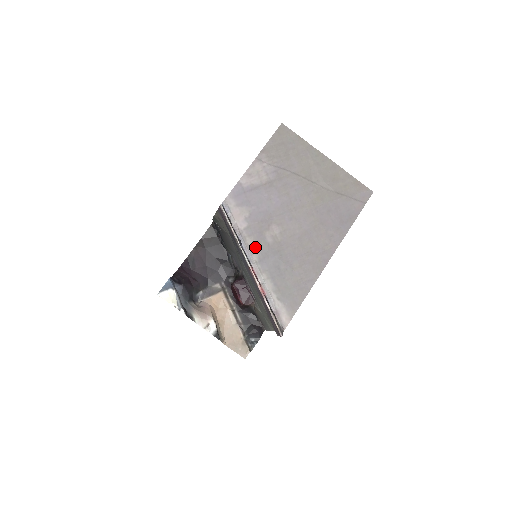
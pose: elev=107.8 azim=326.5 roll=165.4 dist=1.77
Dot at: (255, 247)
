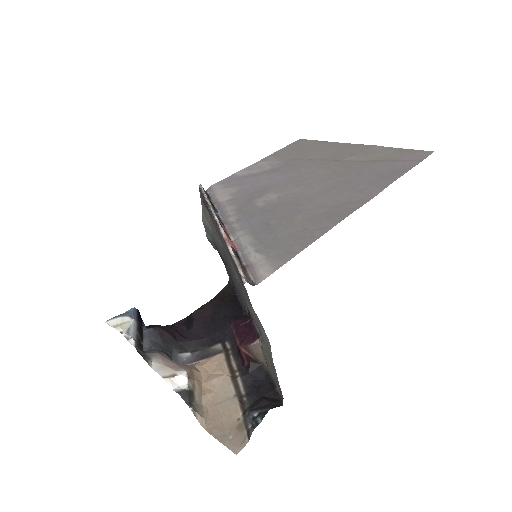
Dot at: (236, 211)
